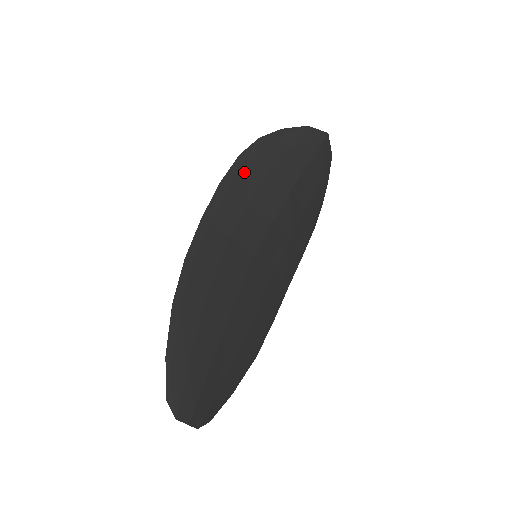
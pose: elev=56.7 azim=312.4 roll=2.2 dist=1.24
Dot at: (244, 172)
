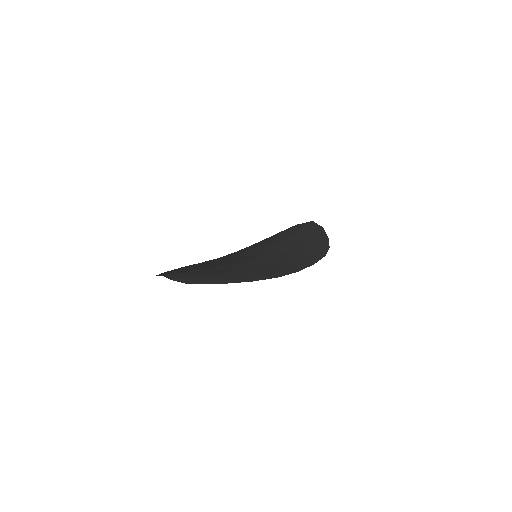
Dot at: occluded
